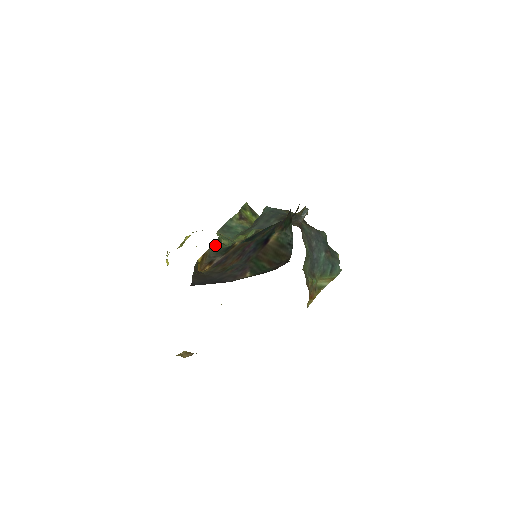
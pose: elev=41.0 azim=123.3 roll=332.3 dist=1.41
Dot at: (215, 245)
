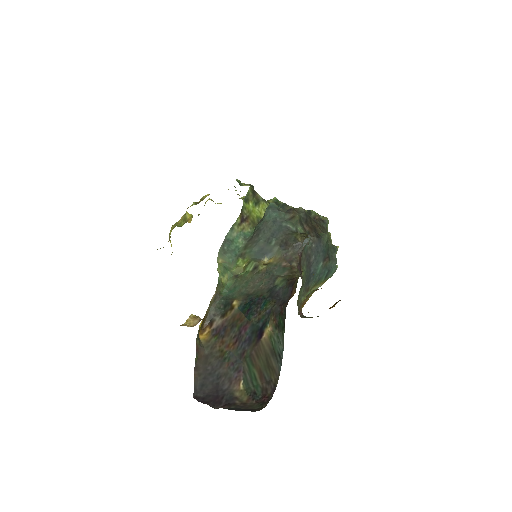
Dot at: (215, 296)
